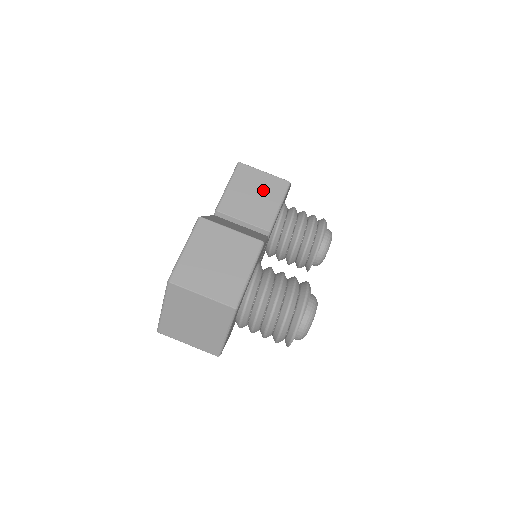
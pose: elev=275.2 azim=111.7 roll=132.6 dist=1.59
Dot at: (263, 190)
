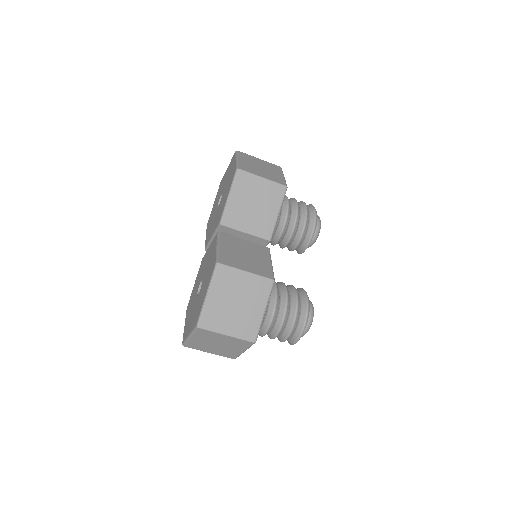
Dot at: (262, 198)
